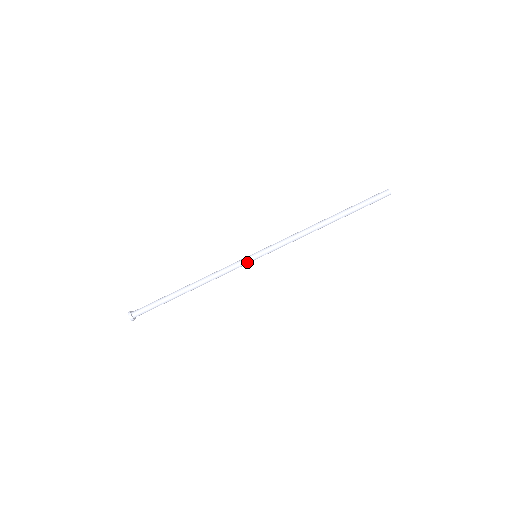
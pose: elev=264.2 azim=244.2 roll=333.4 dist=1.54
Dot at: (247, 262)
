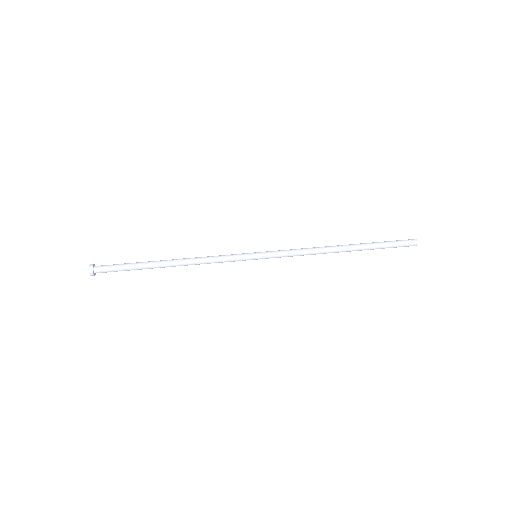
Dot at: (244, 256)
